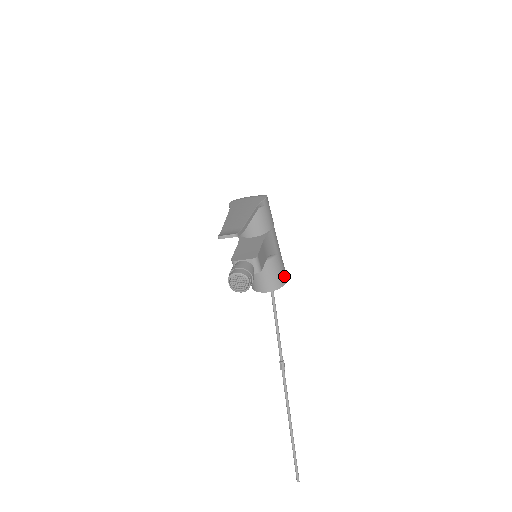
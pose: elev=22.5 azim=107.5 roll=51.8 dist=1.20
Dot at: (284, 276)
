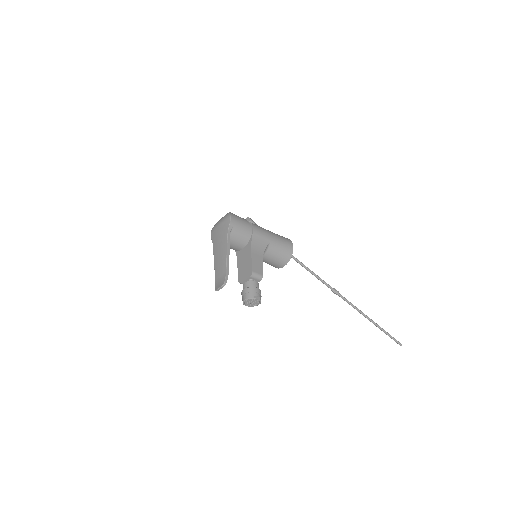
Dot at: (288, 248)
